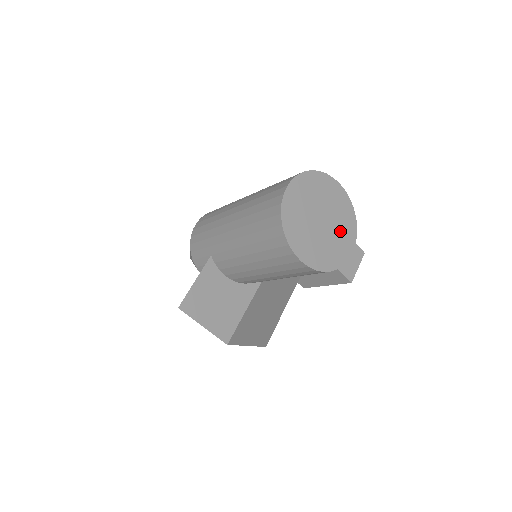
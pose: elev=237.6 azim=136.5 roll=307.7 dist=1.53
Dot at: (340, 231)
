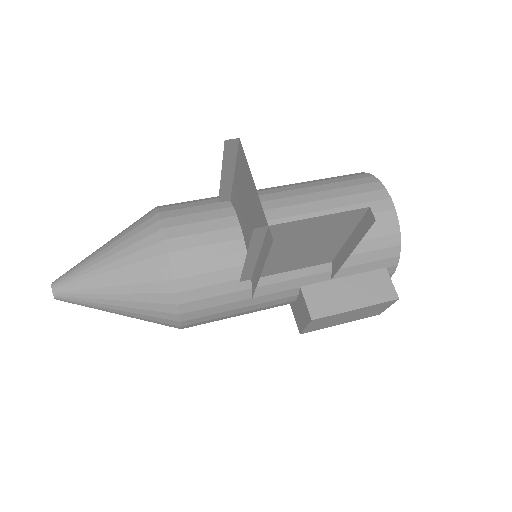
Dot at: occluded
